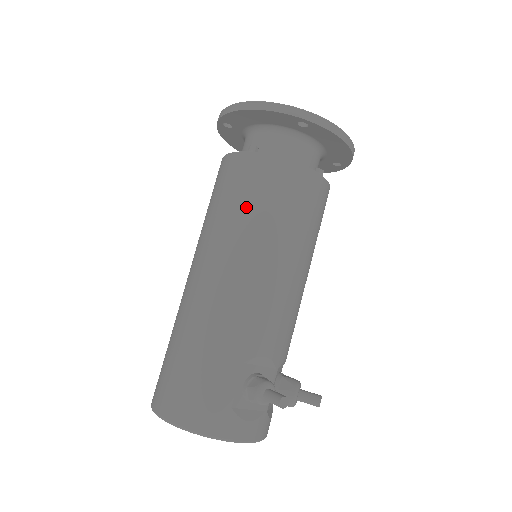
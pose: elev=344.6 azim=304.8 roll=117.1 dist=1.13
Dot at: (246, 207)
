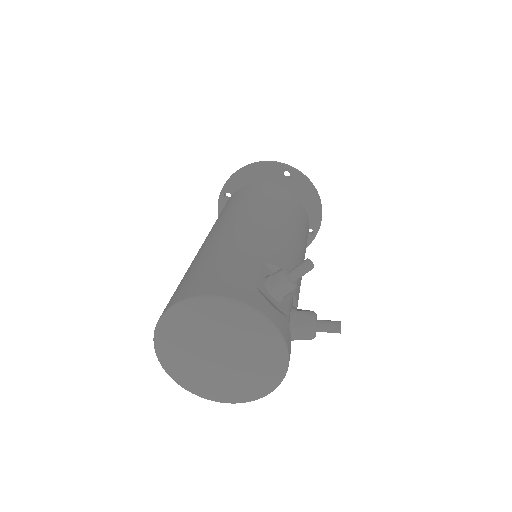
Dot at: (252, 198)
